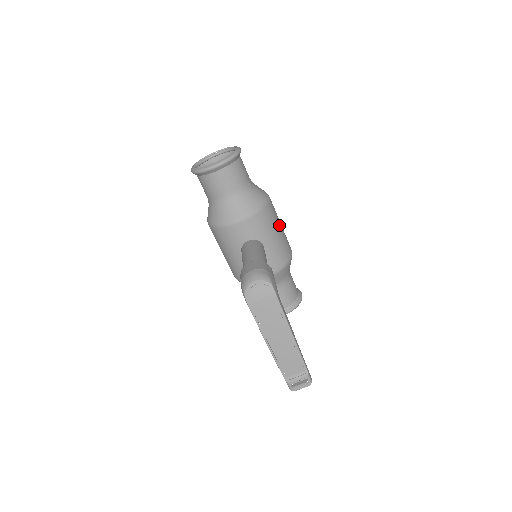
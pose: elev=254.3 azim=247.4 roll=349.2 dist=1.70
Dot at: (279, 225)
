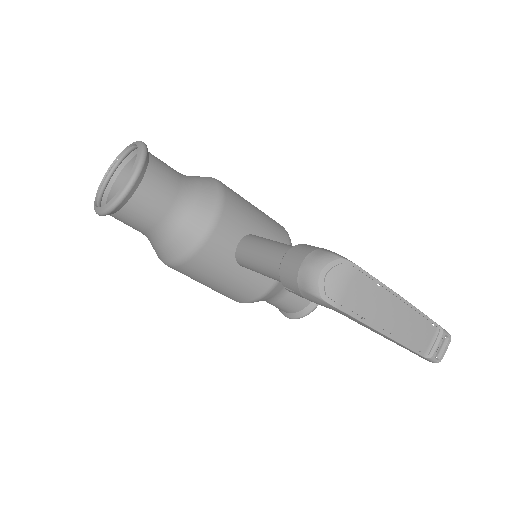
Dot at: (249, 203)
